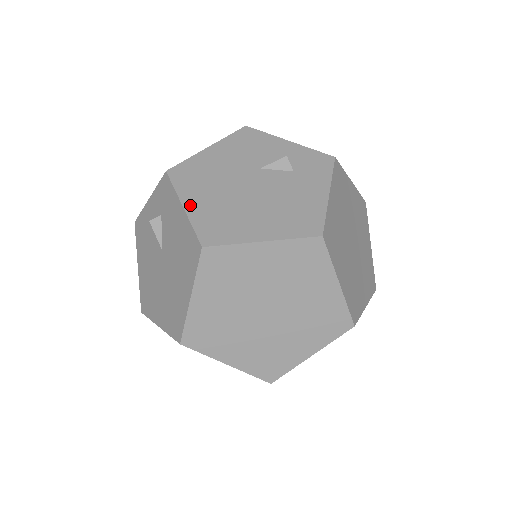
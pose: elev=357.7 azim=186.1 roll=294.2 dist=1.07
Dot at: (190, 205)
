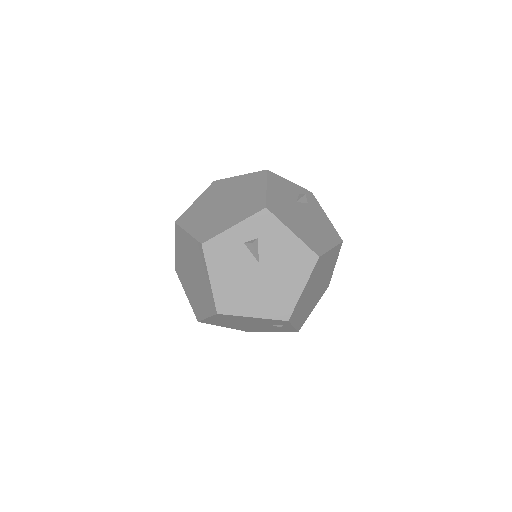
Dot at: (295, 231)
